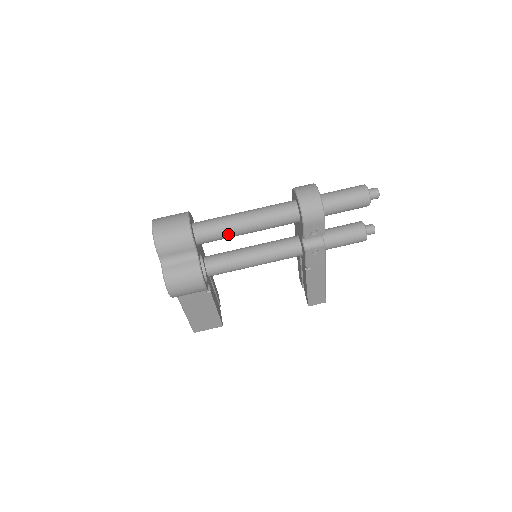
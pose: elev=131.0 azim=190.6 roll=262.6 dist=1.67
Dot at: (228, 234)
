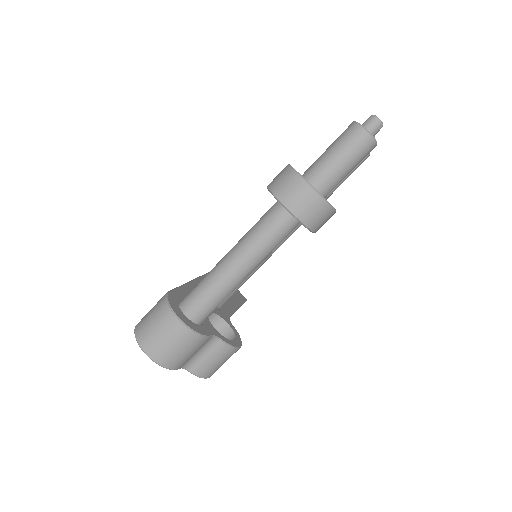
Dot at: occluded
